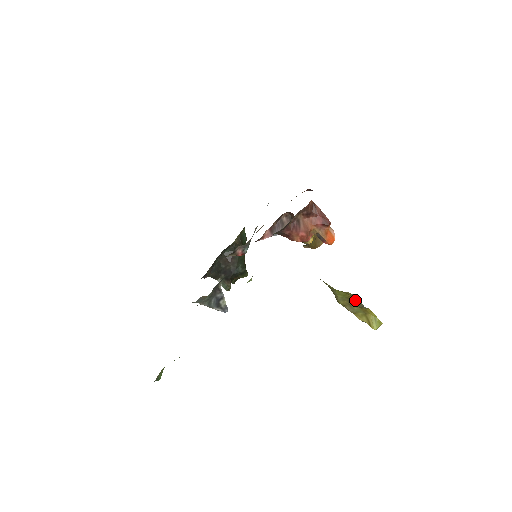
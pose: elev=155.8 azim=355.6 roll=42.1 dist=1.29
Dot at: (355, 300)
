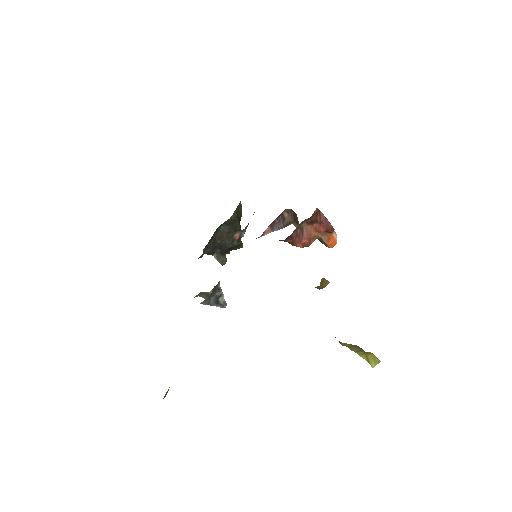
Dot at: (358, 347)
